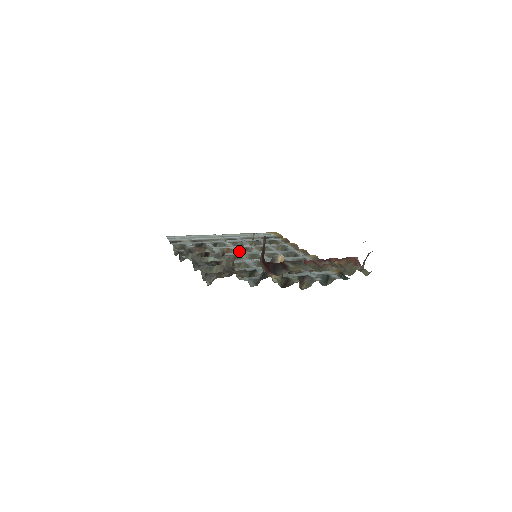
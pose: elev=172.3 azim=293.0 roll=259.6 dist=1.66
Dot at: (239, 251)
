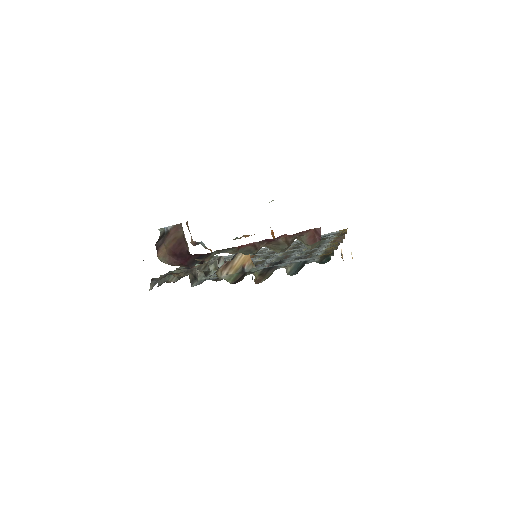
Dot at: occluded
